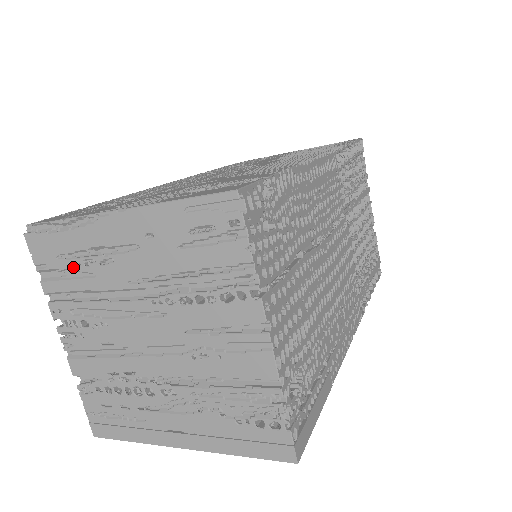
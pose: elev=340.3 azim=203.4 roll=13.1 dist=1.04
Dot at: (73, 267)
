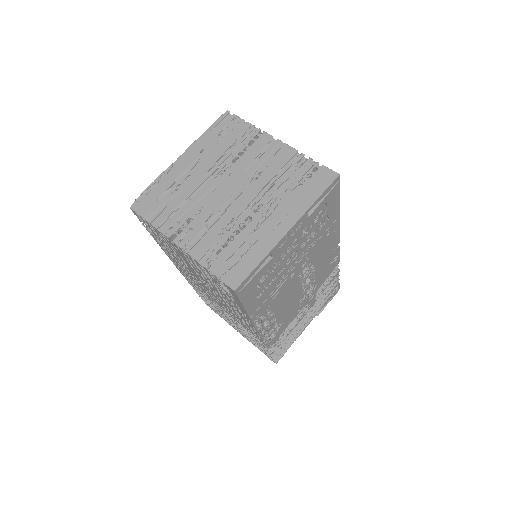
Dot at: (169, 197)
